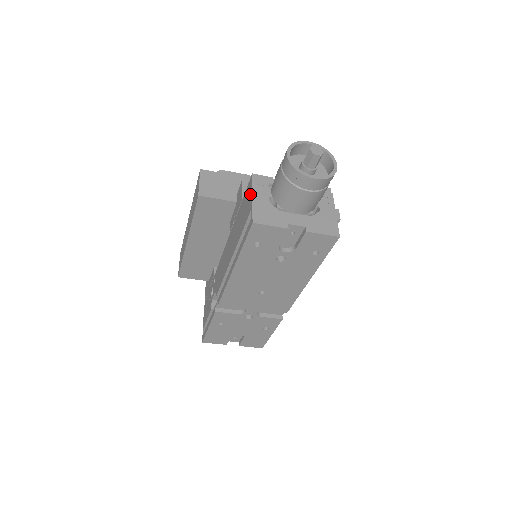
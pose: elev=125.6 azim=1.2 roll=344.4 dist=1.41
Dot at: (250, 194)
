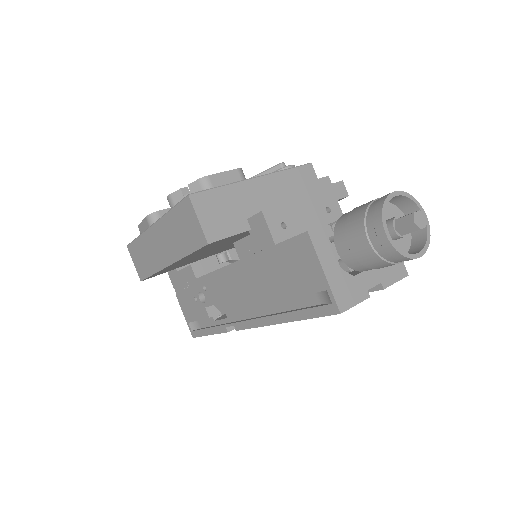
Dot at: (315, 264)
